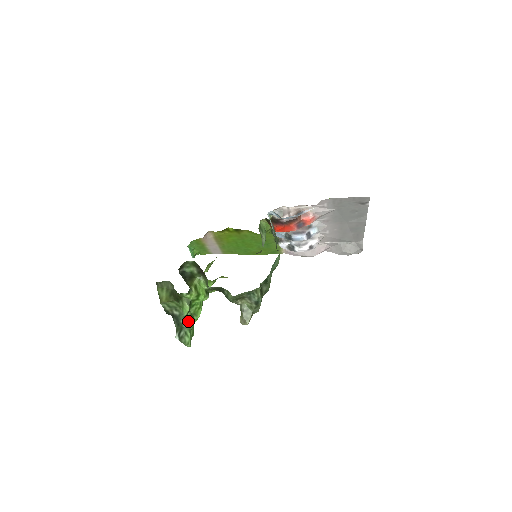
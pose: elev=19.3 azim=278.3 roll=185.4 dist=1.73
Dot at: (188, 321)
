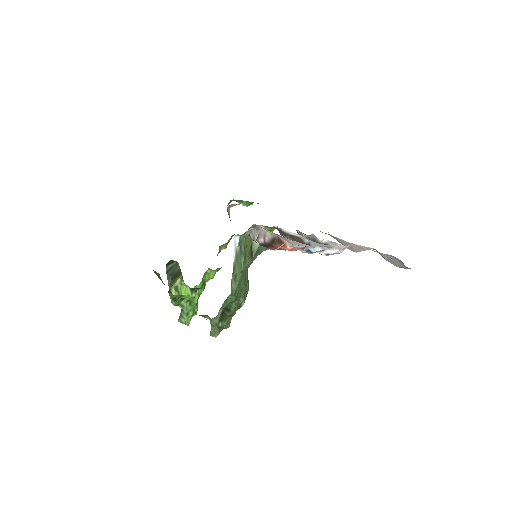
Dot at: (183, 307)
